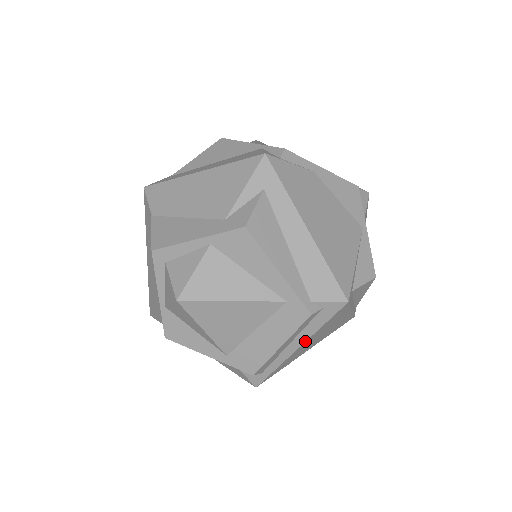
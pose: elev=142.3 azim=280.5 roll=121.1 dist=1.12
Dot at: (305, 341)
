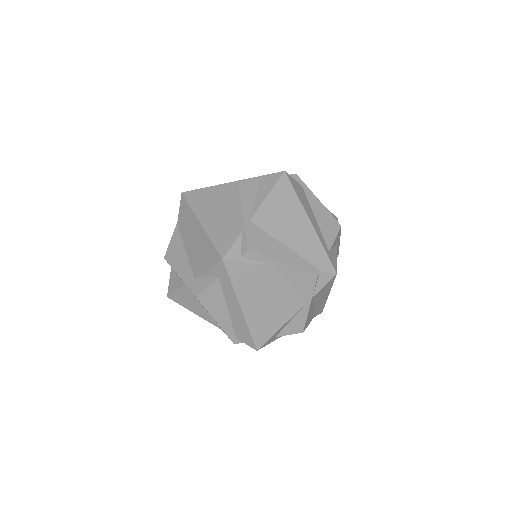
Dot at: occluded
